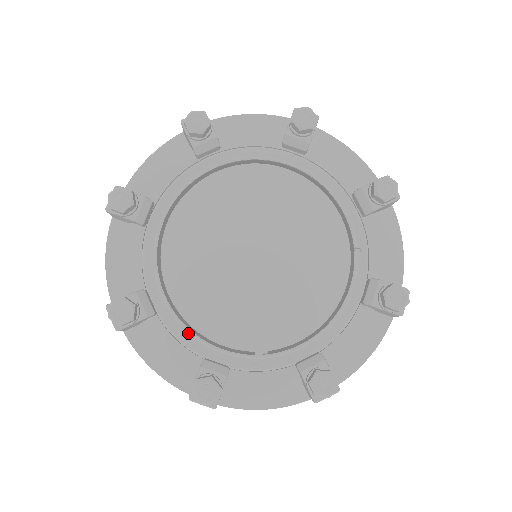
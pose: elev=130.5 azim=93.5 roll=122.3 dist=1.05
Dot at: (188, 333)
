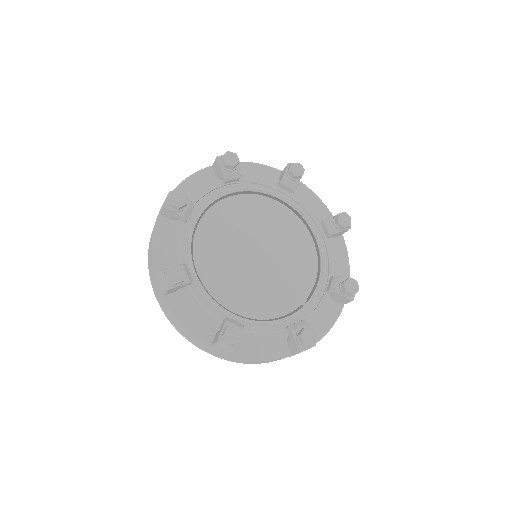
Dot at: (263, 324)
